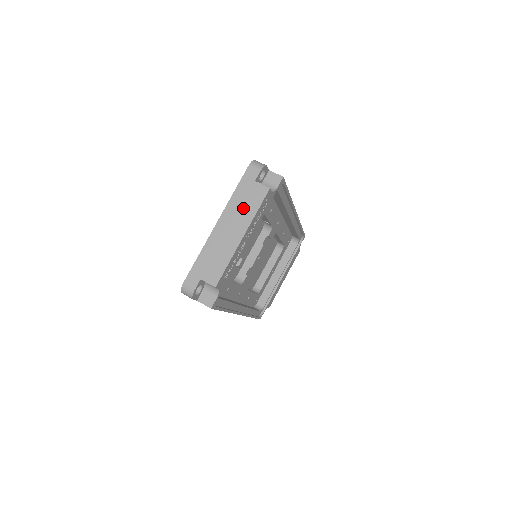
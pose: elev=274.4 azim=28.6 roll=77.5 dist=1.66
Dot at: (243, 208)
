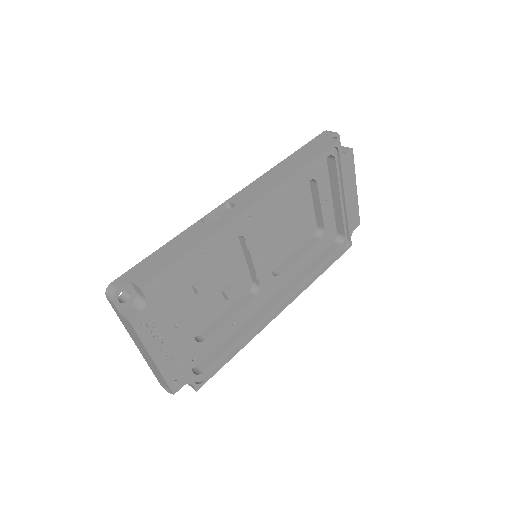
Dot at: (134, 336)
